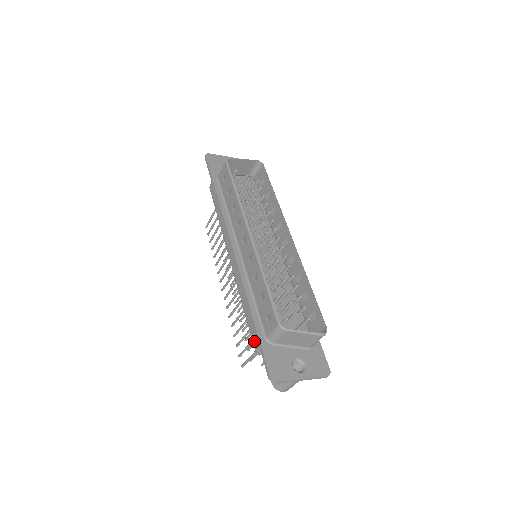
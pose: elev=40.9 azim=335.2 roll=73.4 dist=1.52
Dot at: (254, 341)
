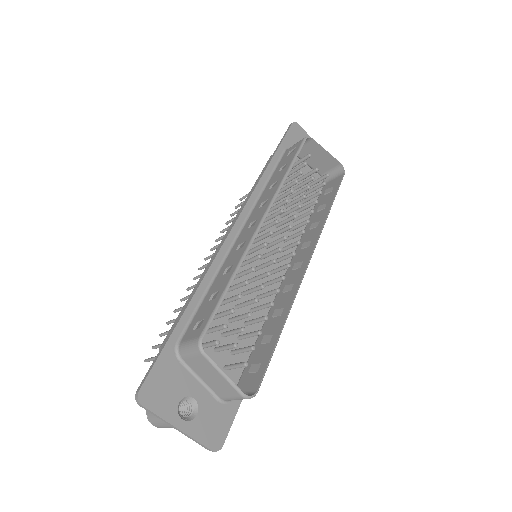
Dot at: (166, 338)
